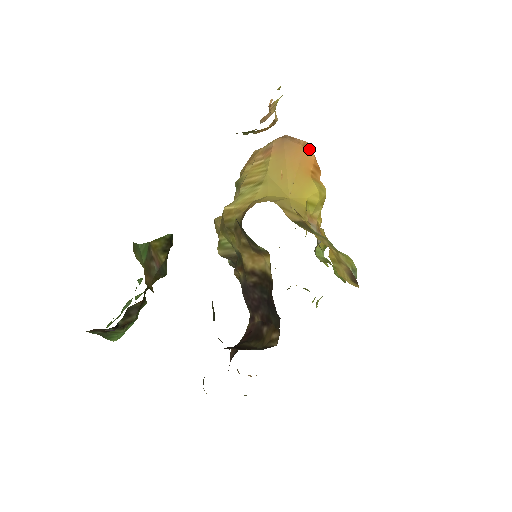
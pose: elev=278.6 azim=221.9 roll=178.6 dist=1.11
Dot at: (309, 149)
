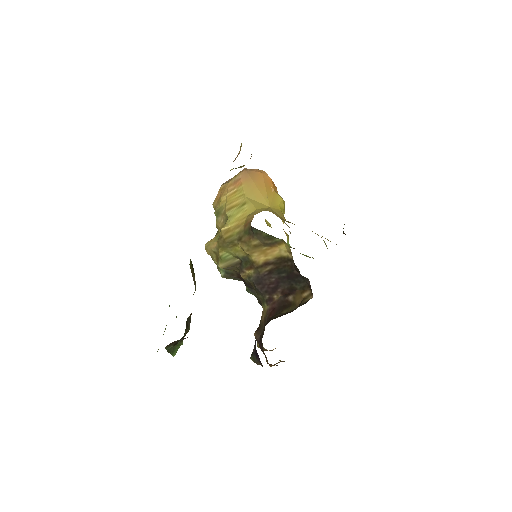
Dot at: (265, 174)
